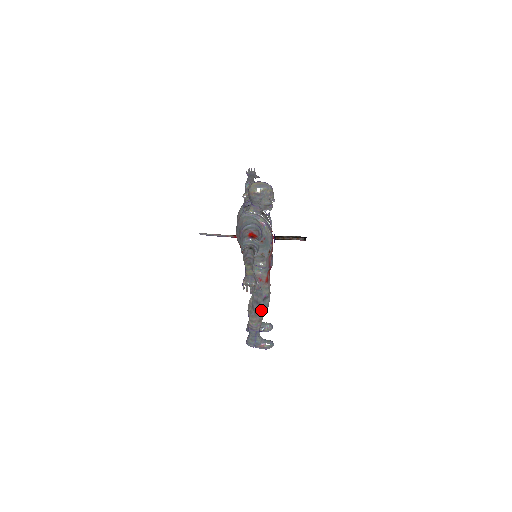
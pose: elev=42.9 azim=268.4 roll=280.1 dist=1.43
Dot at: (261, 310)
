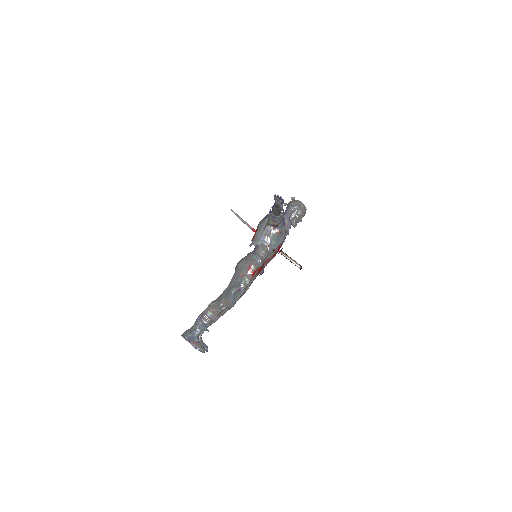
Dot at: (226, 301)
